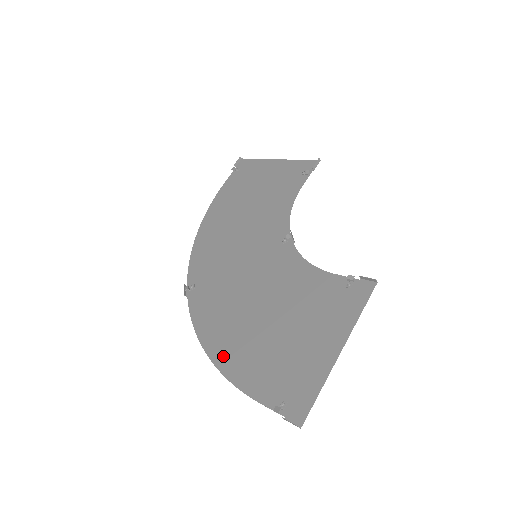
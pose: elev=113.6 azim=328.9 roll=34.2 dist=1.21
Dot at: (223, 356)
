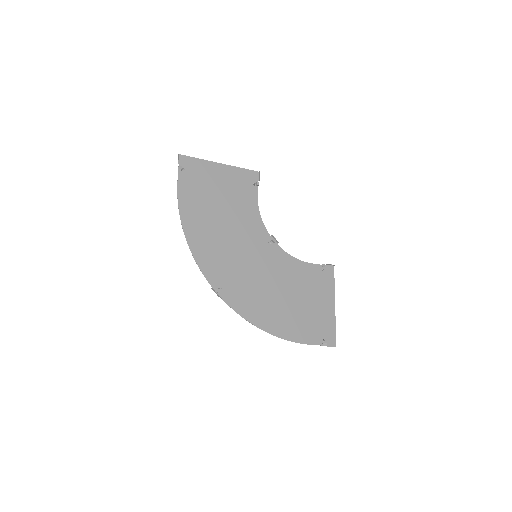
Dot at: (277, 329)
